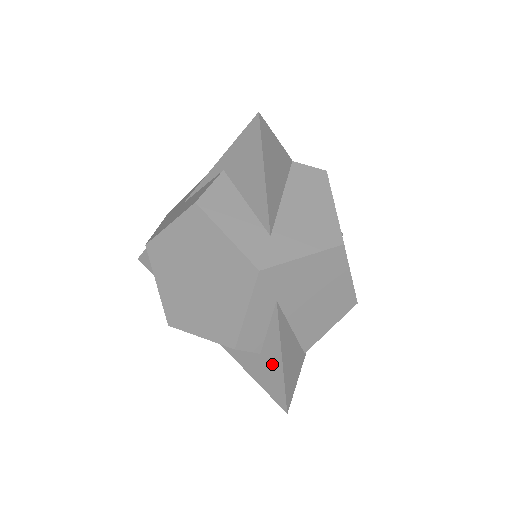
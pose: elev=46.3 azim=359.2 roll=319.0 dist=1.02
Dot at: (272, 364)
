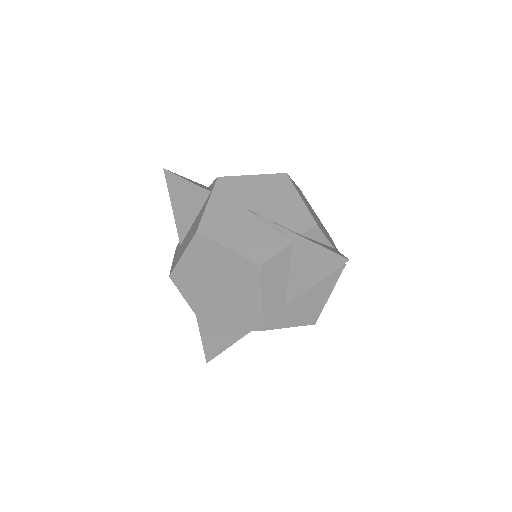
Dot at: (220, 341)
